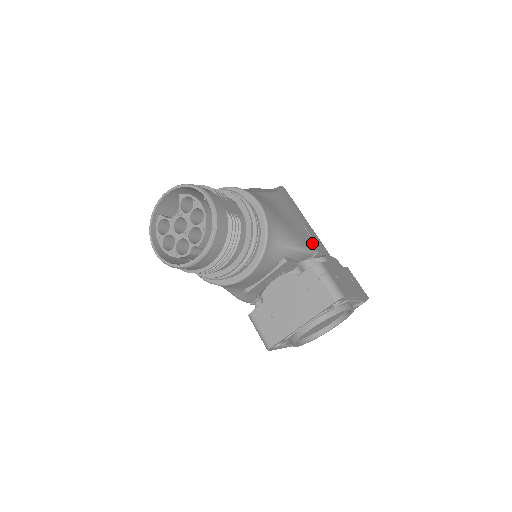
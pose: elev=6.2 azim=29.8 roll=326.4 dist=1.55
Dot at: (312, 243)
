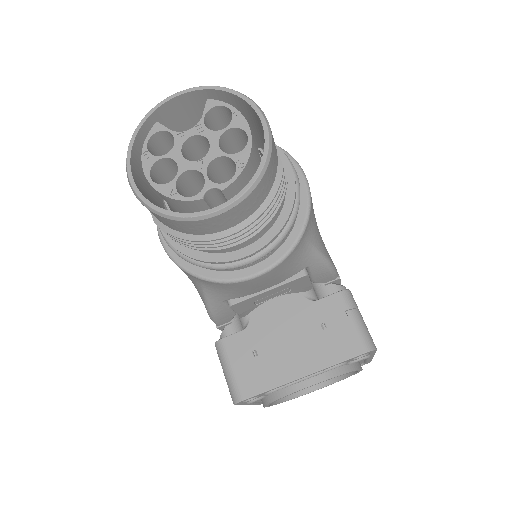
Dot at: occluded
